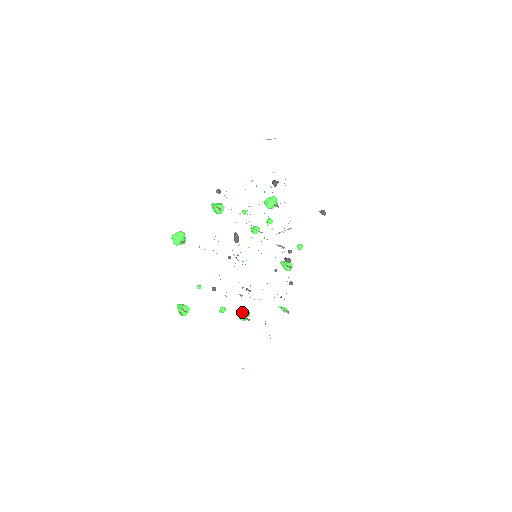
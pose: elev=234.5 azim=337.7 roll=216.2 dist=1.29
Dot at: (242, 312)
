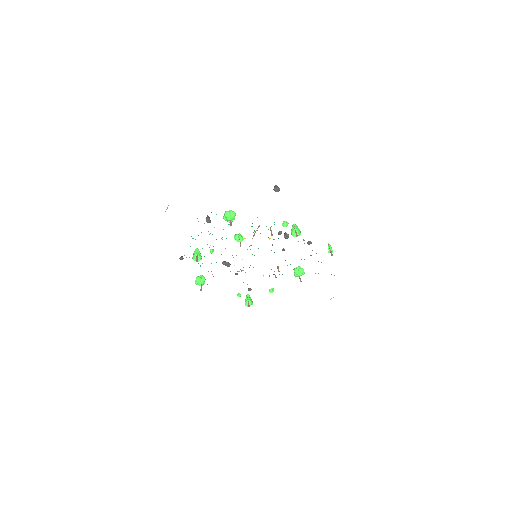
Dot at: (295, 273)
